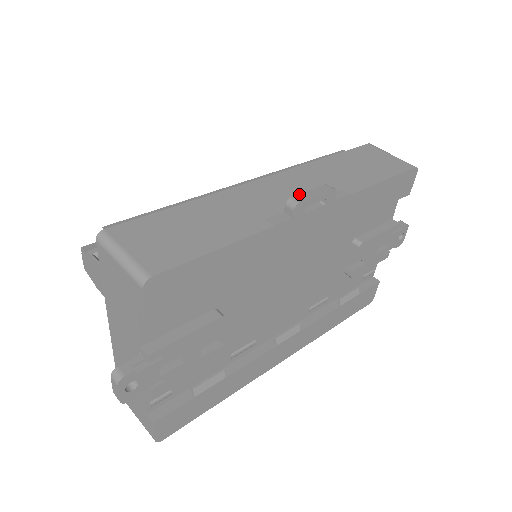
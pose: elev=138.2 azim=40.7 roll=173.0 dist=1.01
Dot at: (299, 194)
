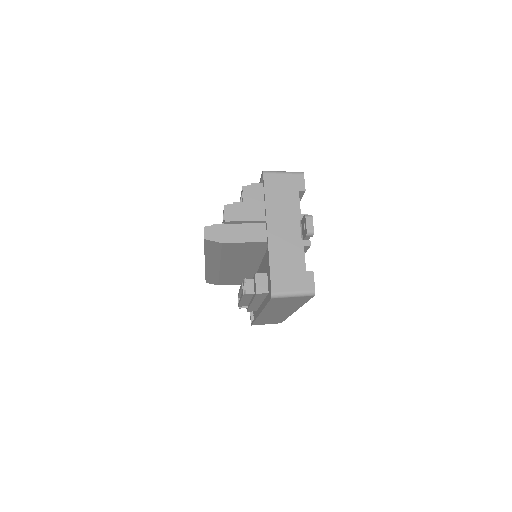
Dot at: occluded
